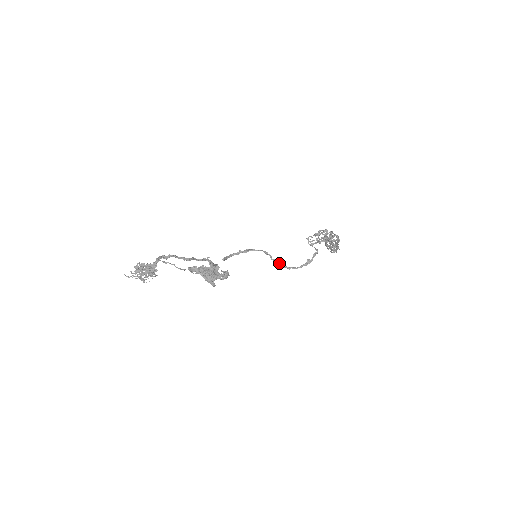
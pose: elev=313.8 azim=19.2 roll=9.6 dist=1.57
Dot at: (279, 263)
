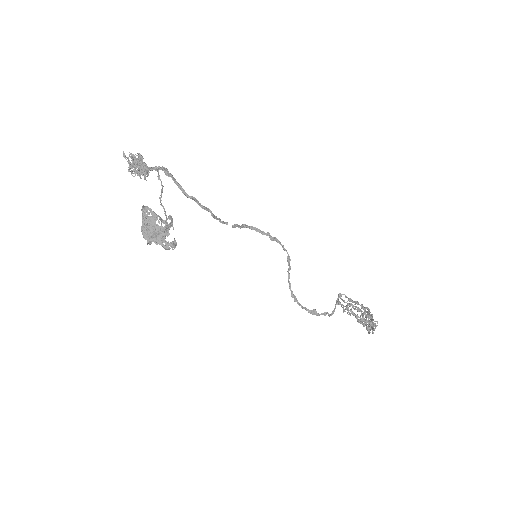
Dot at: occluded
